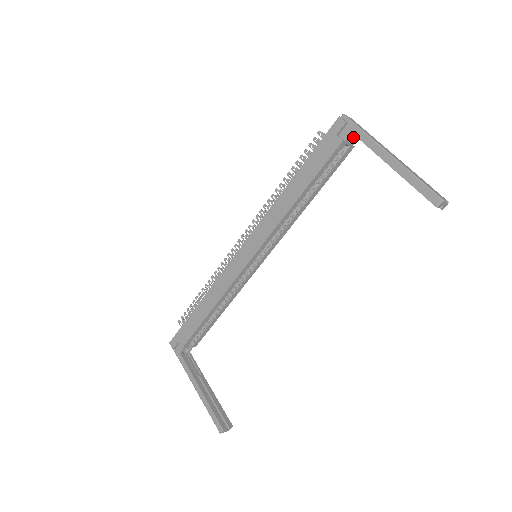
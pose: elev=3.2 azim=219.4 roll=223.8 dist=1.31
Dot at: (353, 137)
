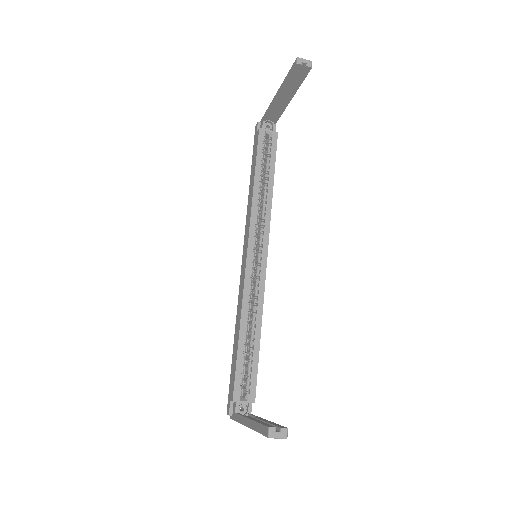
Dot at: (272, 128)
